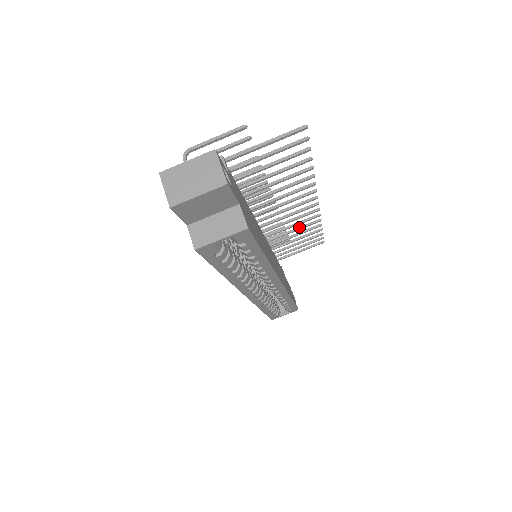
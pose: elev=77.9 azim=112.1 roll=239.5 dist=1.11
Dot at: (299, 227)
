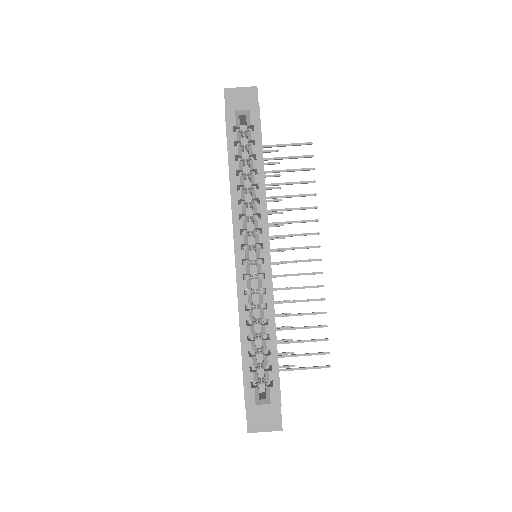
Dot at: (303, 300)
